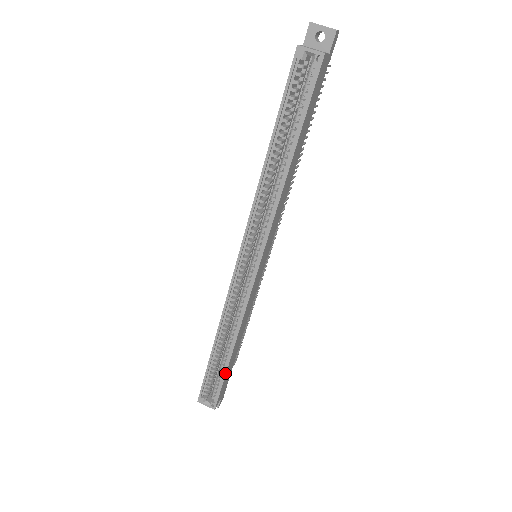
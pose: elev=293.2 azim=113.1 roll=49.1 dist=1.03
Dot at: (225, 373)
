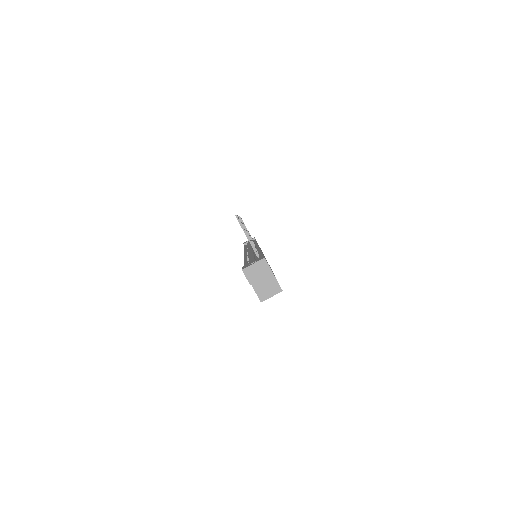
Dot at: occluded
